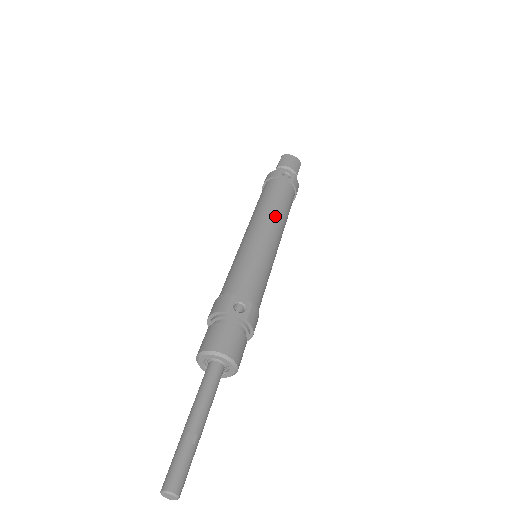
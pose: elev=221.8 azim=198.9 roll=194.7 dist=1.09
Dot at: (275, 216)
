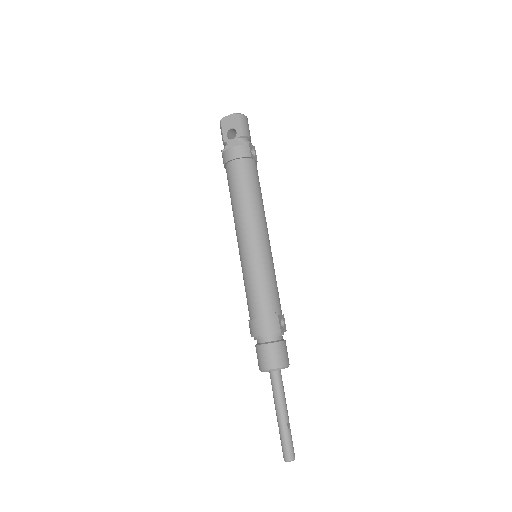
Dot at: occluded
